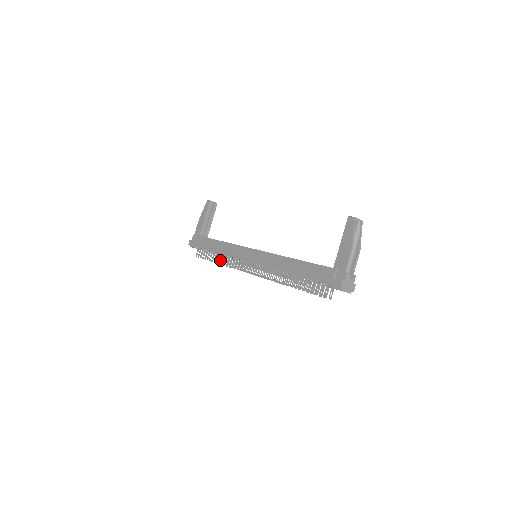
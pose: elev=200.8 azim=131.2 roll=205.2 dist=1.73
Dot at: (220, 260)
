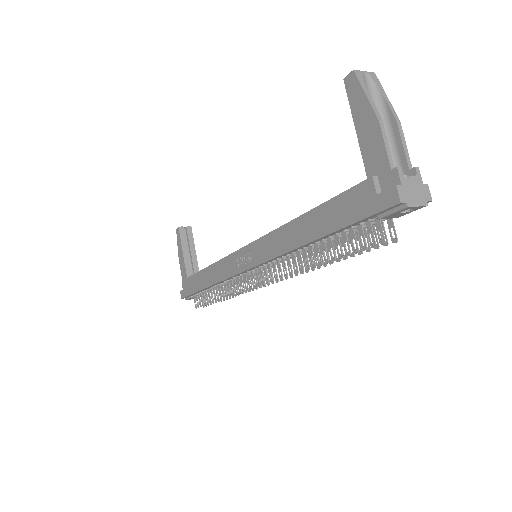
Dot at: occluded
